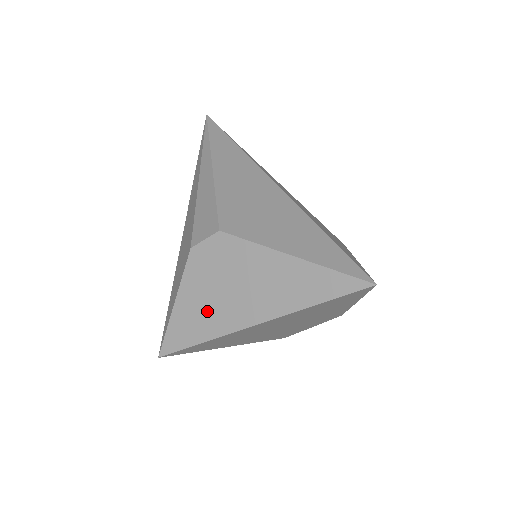
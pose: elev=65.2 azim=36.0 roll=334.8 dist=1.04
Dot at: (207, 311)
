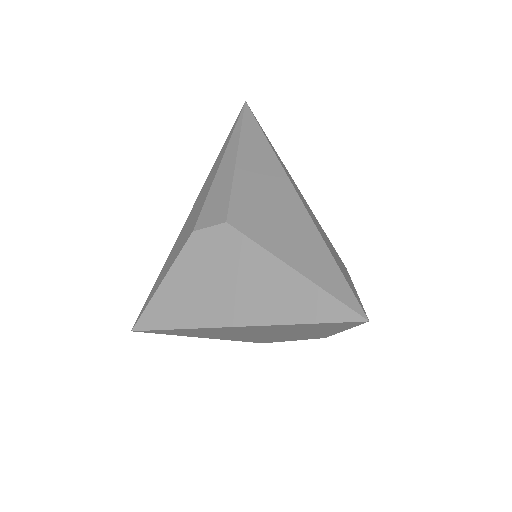
Dot at: (192, 299)
